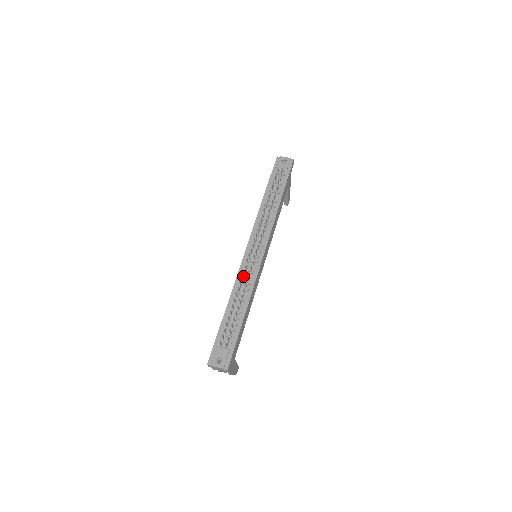
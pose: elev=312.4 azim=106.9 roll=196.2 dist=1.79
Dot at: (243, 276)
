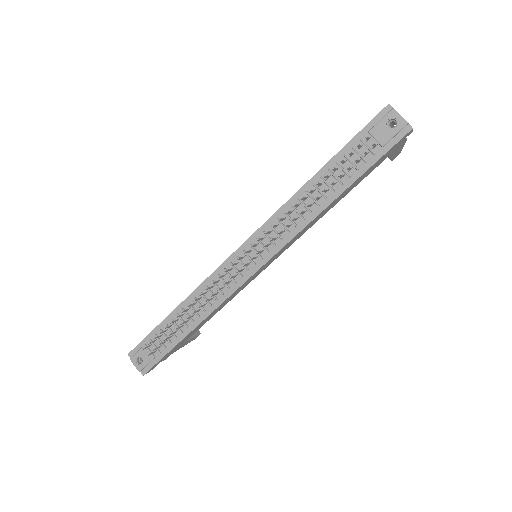
Dot at: (214, 283)
